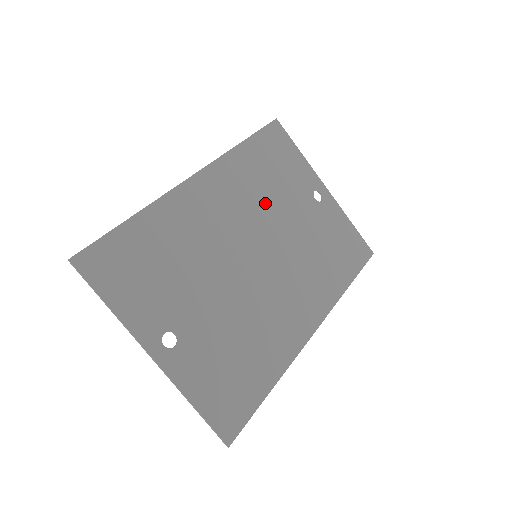
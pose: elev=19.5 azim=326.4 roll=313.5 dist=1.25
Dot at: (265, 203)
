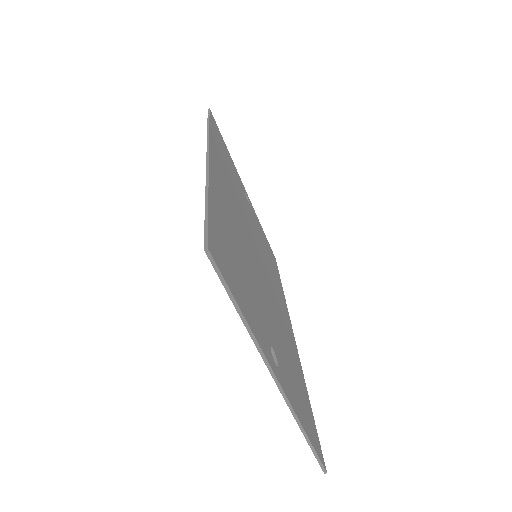
Dot at: (239, 198)
